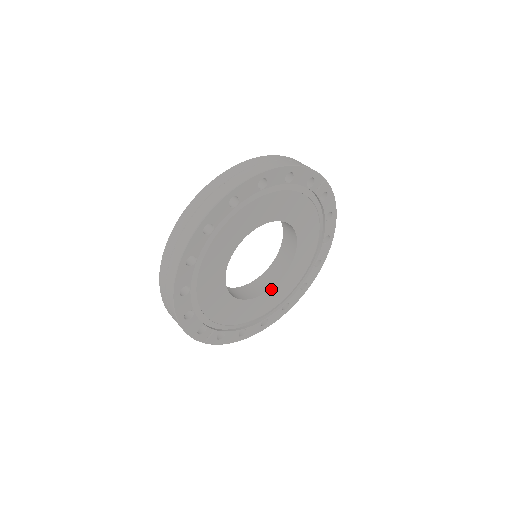
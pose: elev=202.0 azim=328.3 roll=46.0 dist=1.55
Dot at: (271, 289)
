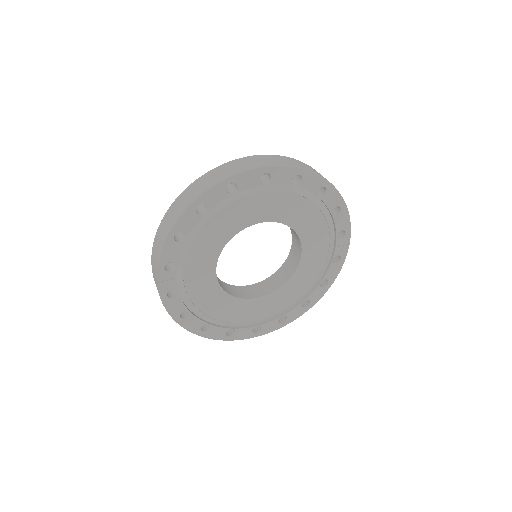
Dot at: (239, 299)
